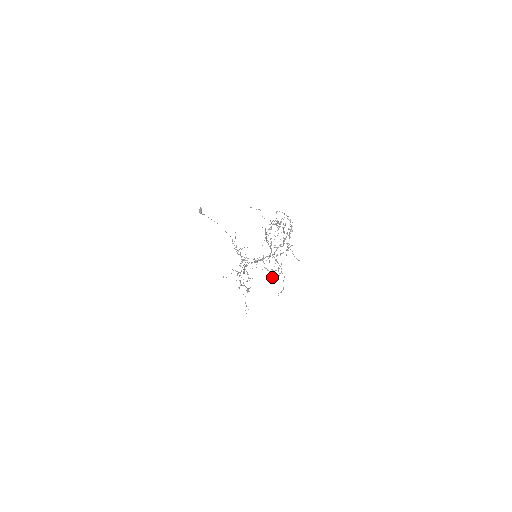
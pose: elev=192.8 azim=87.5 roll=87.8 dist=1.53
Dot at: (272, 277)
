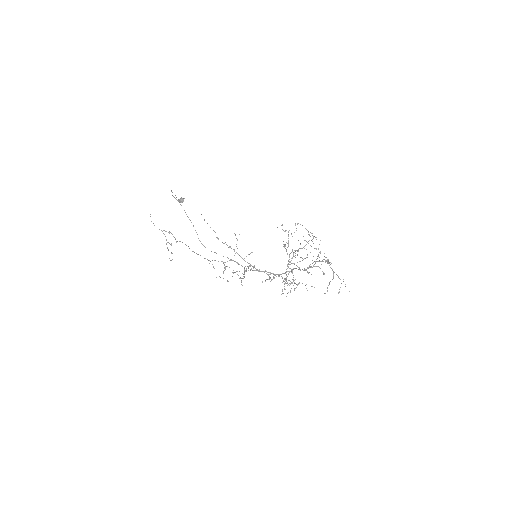
Dot at: occluded
